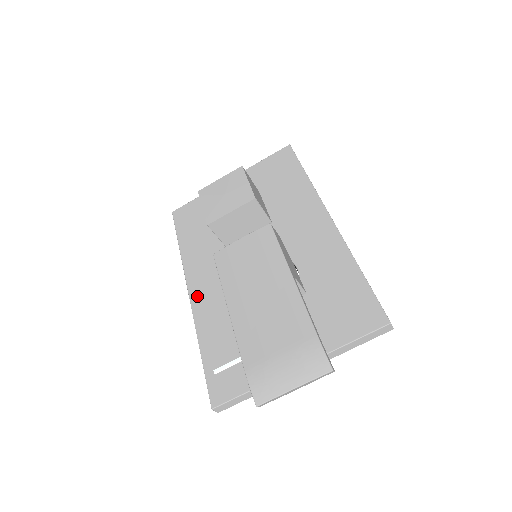
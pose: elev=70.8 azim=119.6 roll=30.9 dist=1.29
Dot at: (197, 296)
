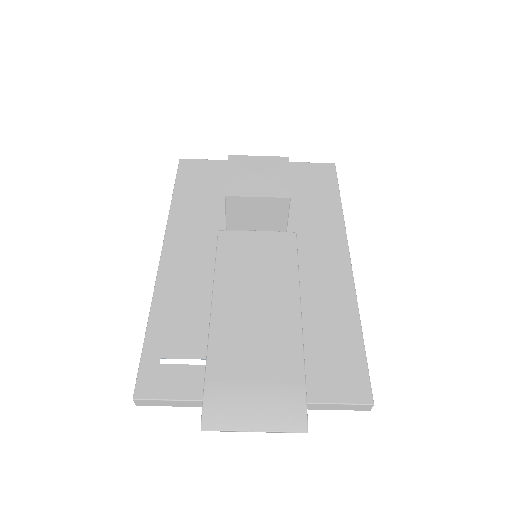
Dot at: (170, 263)
